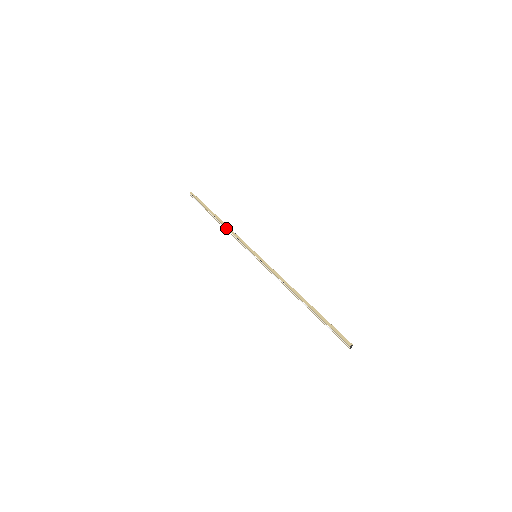
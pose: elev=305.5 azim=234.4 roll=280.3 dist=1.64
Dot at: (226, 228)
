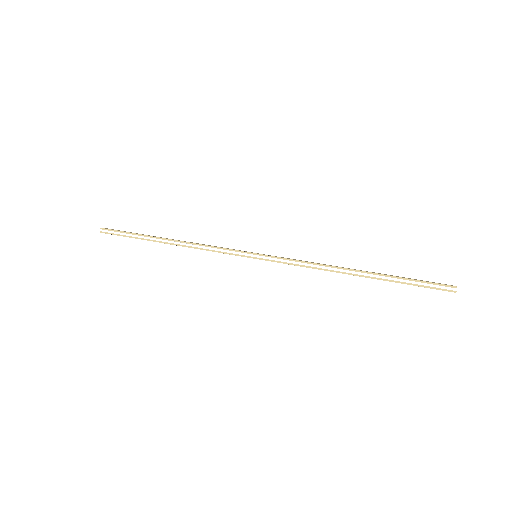
Dot at: (189, 243)
